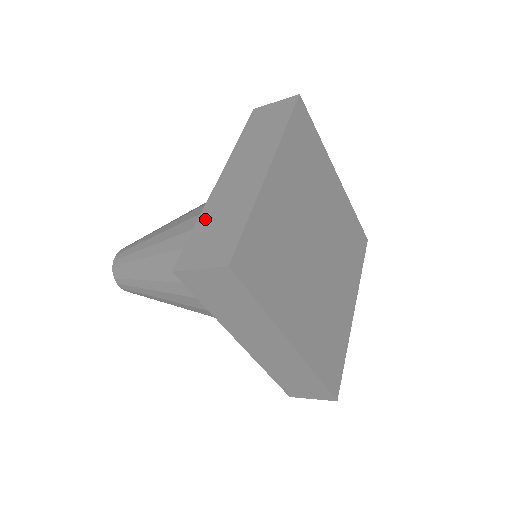
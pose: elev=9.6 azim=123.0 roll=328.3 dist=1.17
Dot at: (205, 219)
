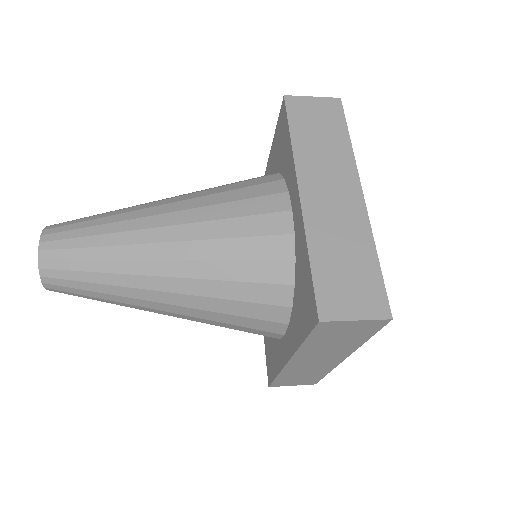
Dot at: (320, 252)
